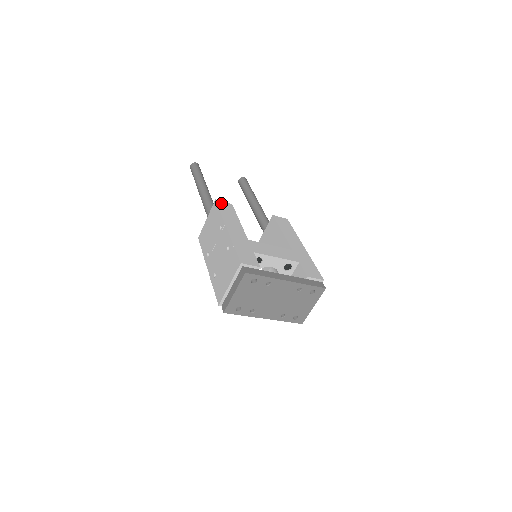
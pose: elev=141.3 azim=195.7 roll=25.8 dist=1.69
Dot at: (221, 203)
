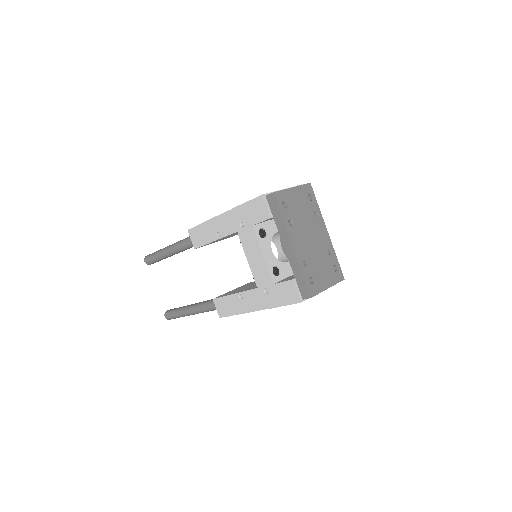
Dot at: occluded
